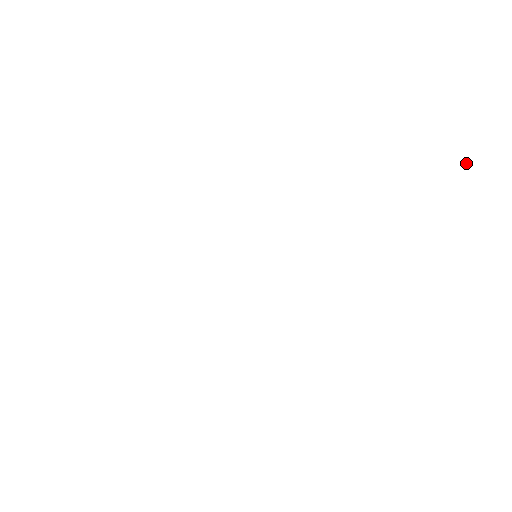
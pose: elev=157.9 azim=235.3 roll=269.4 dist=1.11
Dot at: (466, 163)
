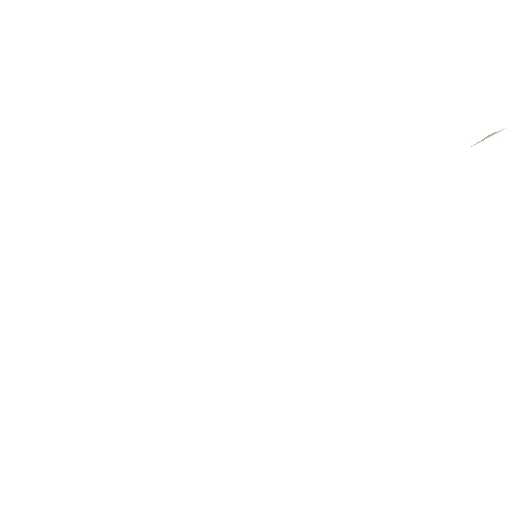
Dot at: (494, 133)
